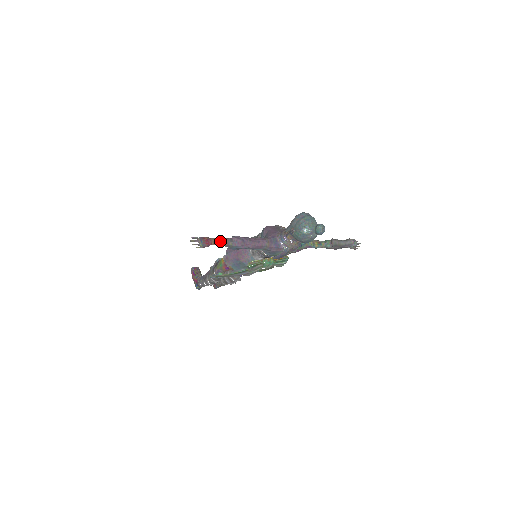
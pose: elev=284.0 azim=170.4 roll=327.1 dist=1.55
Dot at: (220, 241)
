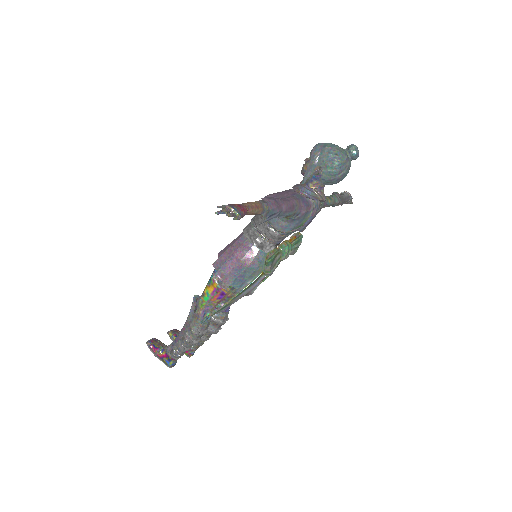
Dot at: (253, 205)
